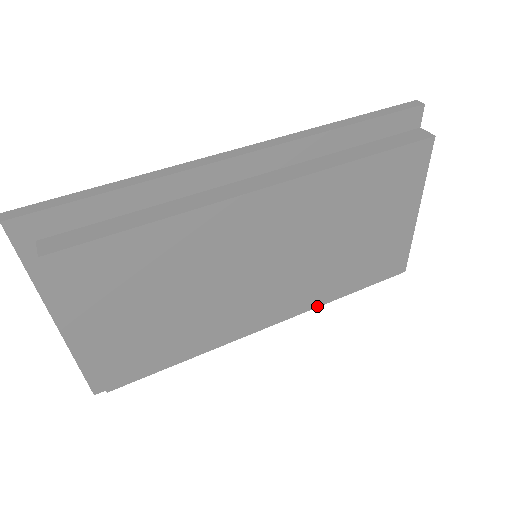
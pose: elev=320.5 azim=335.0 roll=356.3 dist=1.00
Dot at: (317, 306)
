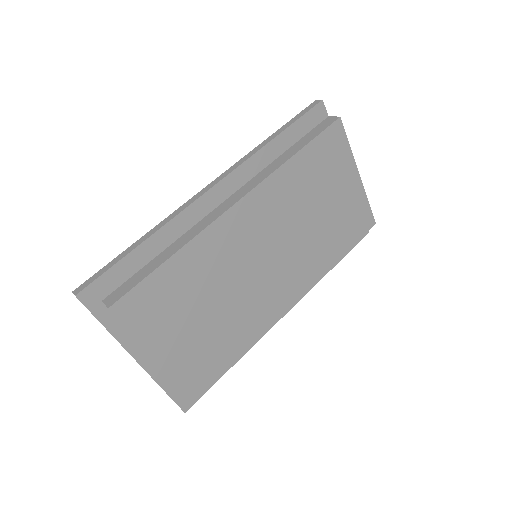
Dot at: (320, 277)
